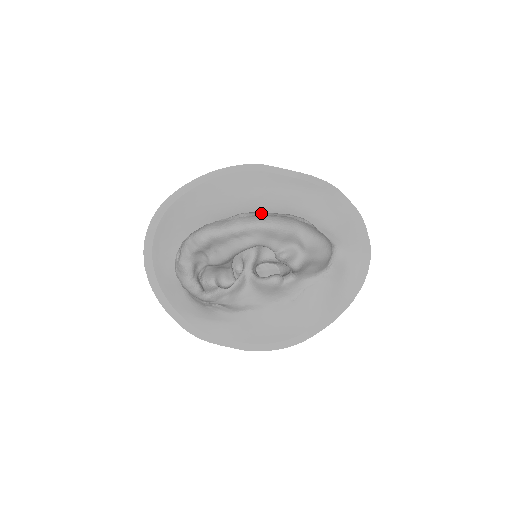
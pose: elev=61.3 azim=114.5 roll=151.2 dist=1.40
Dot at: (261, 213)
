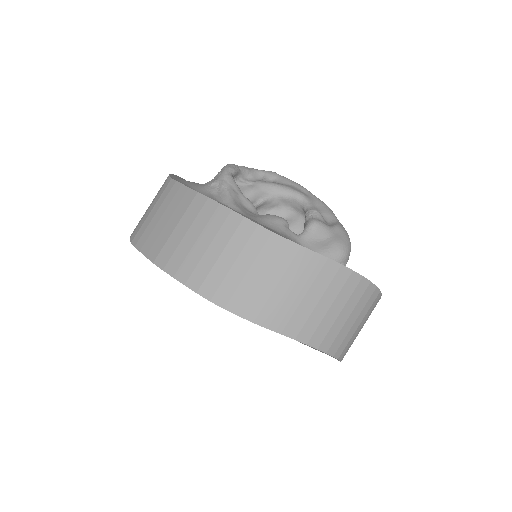
Dot at: occluded
